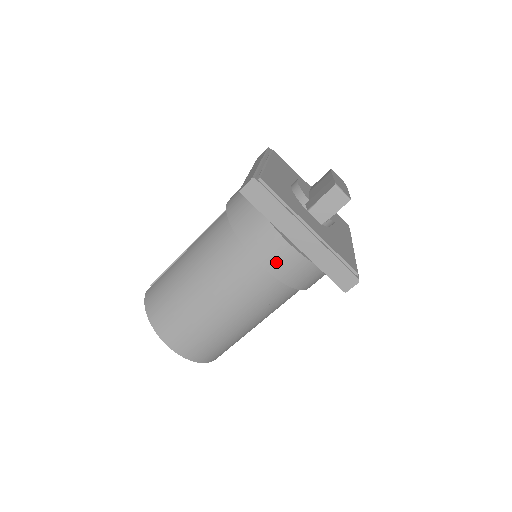
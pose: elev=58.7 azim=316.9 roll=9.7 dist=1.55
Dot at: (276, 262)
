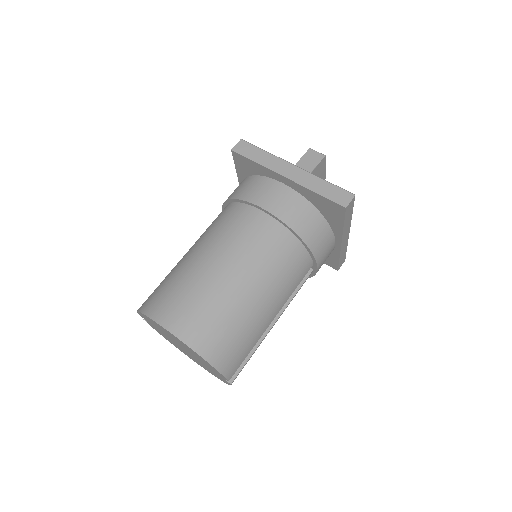
Dot at: (273, 201)
